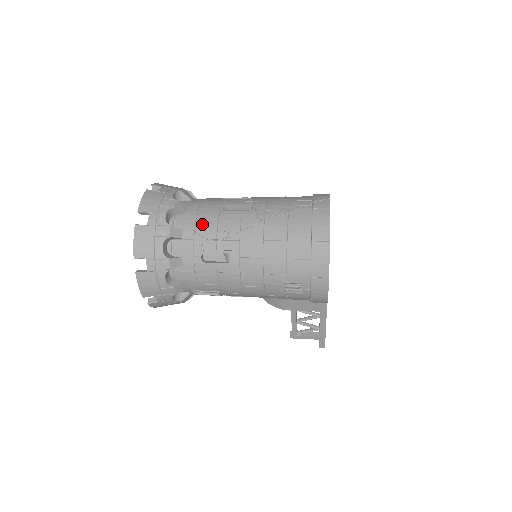
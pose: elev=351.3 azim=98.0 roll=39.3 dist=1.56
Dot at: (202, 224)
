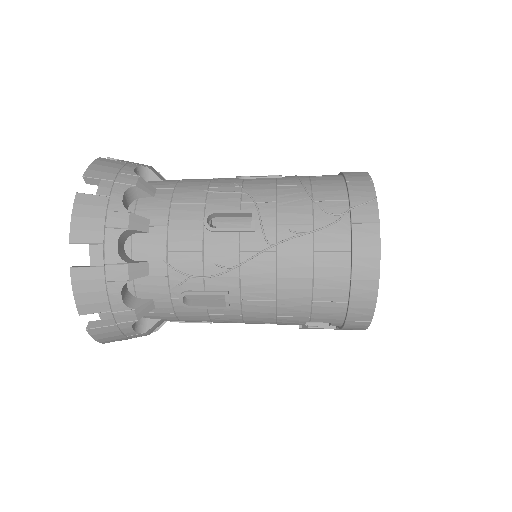
Dot at: (178, 252)
